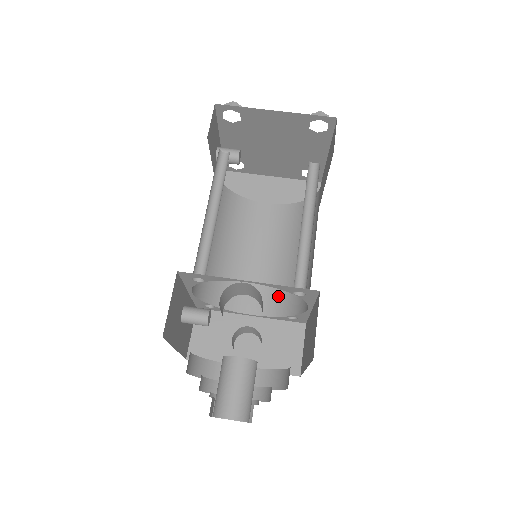
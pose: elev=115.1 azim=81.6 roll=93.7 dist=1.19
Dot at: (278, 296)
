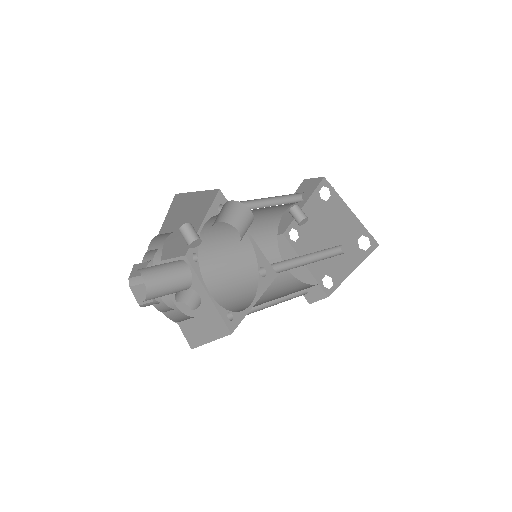
Dot at: (236, 301)
